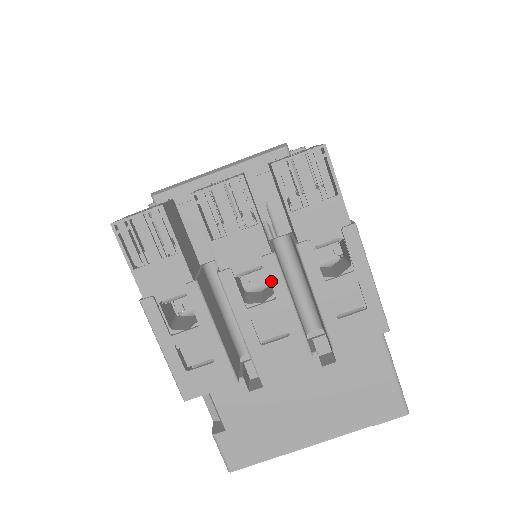
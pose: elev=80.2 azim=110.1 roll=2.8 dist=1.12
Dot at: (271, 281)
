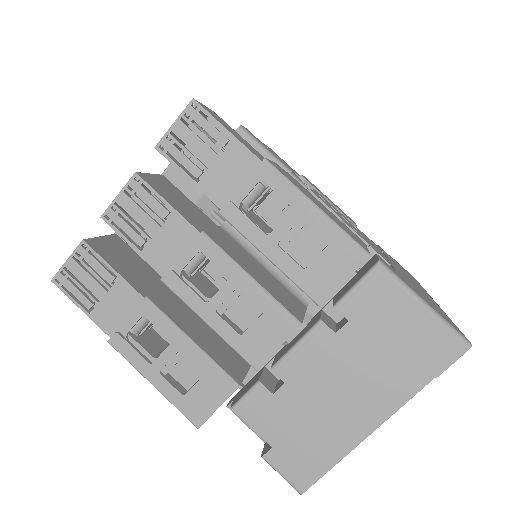
Dot at: (214, 263)
